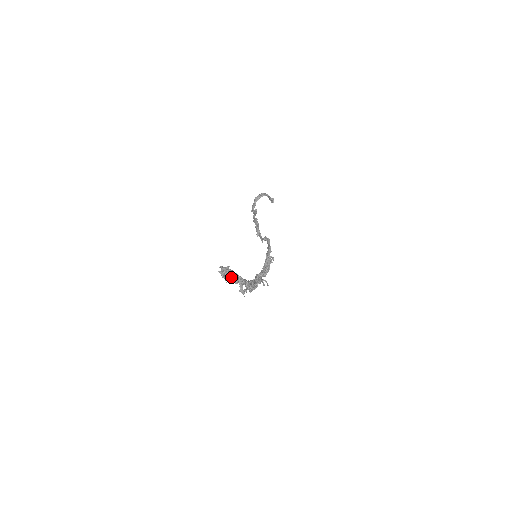
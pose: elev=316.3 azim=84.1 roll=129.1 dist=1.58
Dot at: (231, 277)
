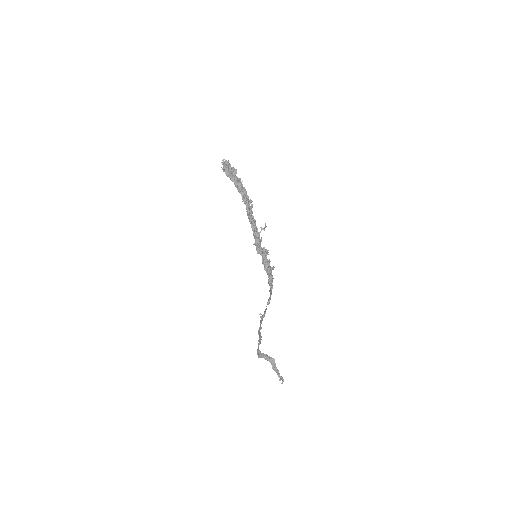
Dot at: (230, 167)
